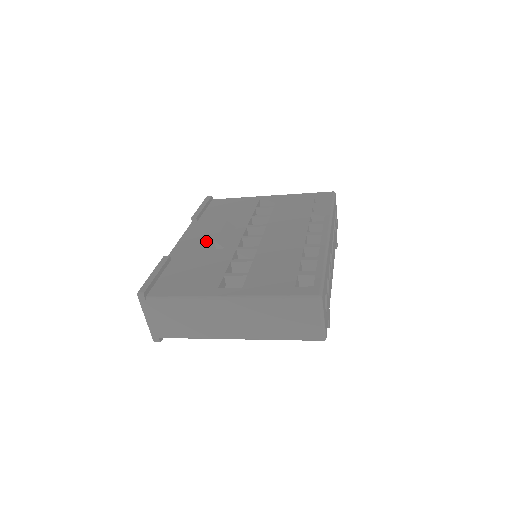
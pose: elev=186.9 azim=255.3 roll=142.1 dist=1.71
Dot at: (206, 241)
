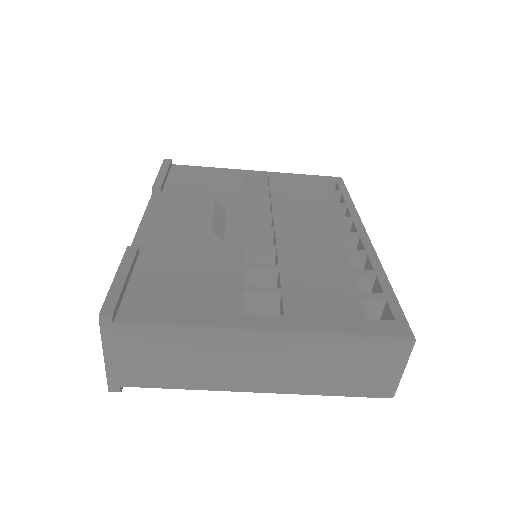
Dot at: (188, 227)
